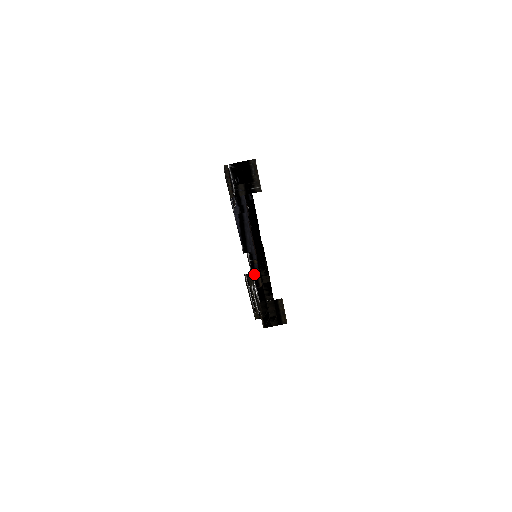
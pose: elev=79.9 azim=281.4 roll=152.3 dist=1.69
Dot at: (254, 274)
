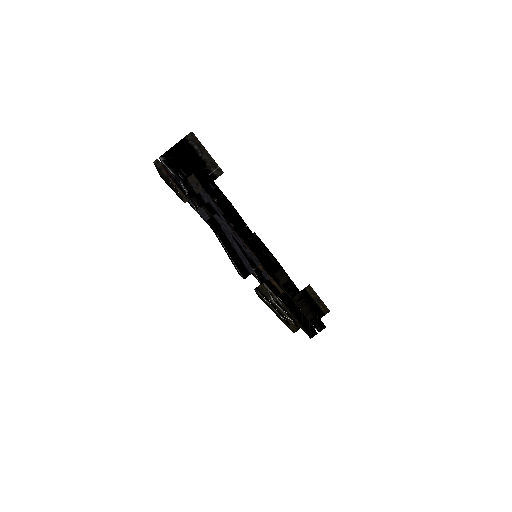
Dot at: (266, 283)
